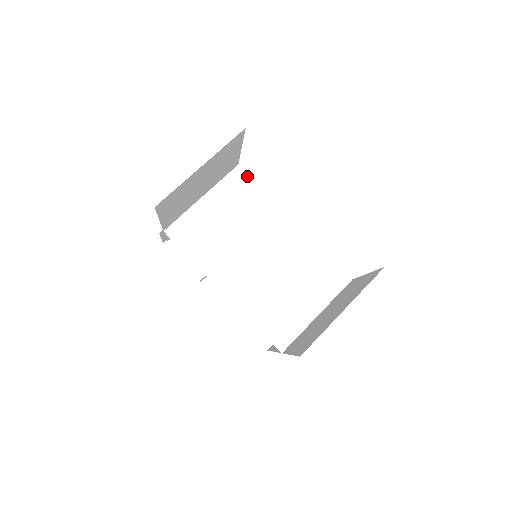
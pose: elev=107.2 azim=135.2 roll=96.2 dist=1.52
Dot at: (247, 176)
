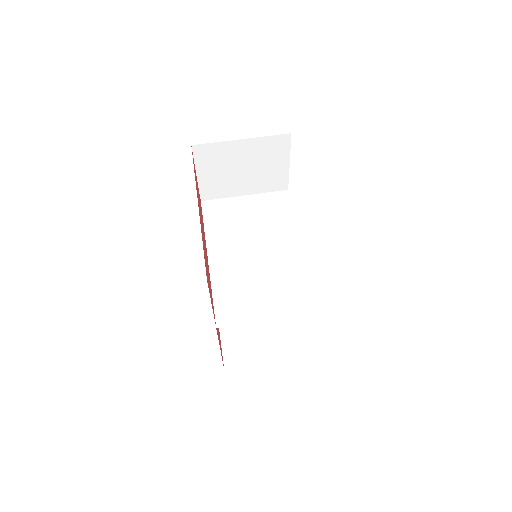
Dot at: (289, 199)
